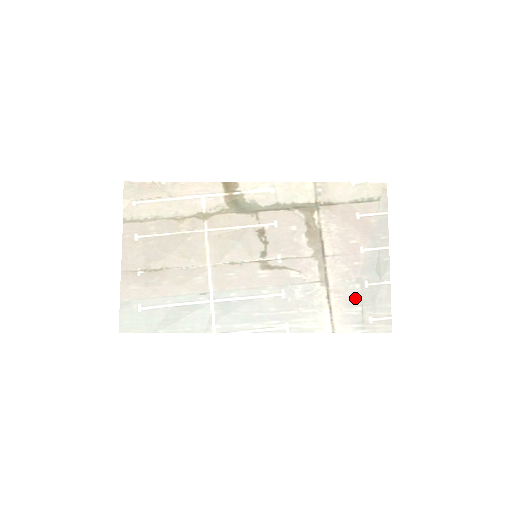
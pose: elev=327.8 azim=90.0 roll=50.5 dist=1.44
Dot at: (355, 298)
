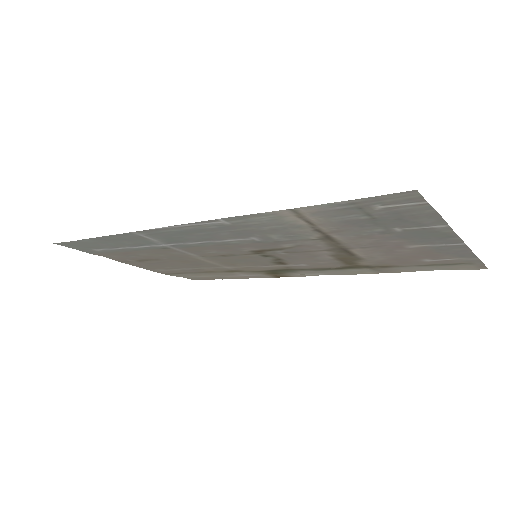
Dot at: (365, 224)
